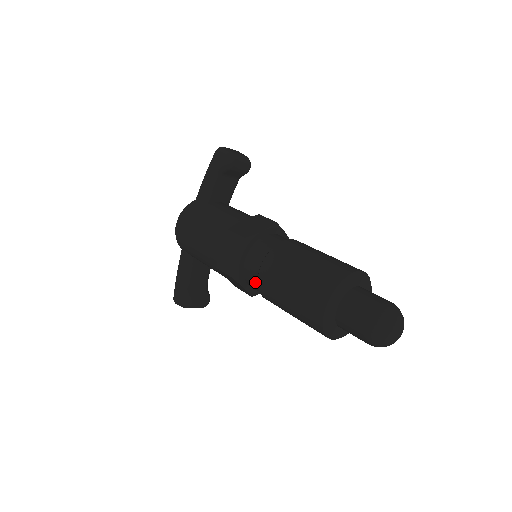
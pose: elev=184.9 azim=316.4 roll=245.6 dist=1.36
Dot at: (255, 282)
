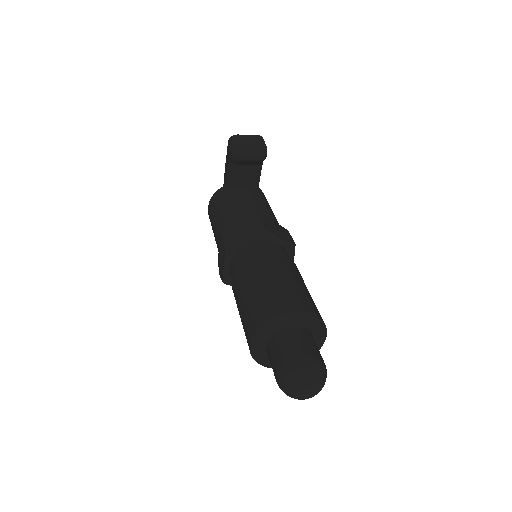
Dot at: occluded
